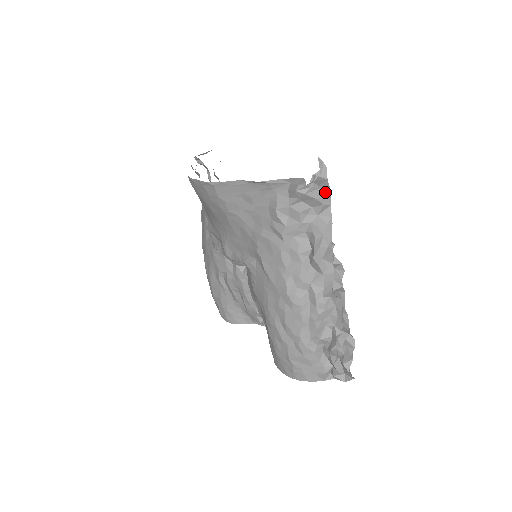
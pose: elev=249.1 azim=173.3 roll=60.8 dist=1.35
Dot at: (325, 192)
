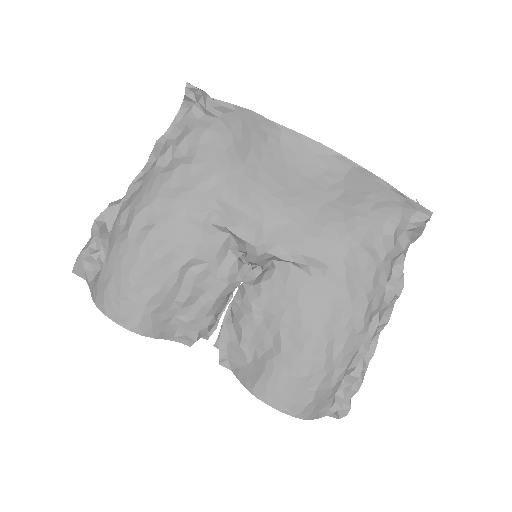
Dot at: occluded
